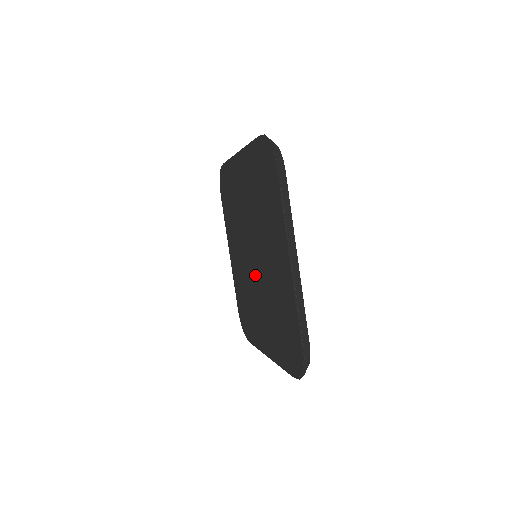
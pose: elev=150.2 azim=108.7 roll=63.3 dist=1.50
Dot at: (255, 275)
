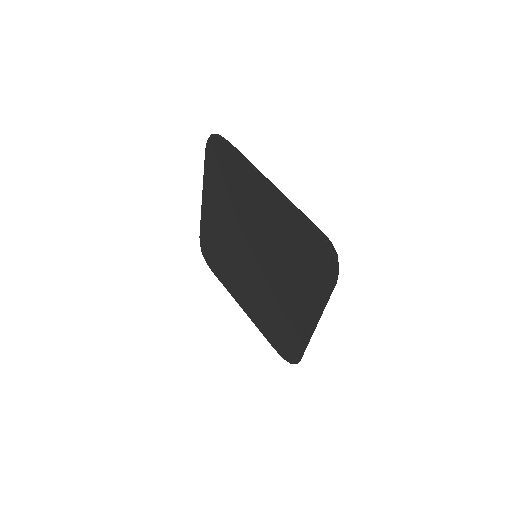
Dot at: (250, 266)
